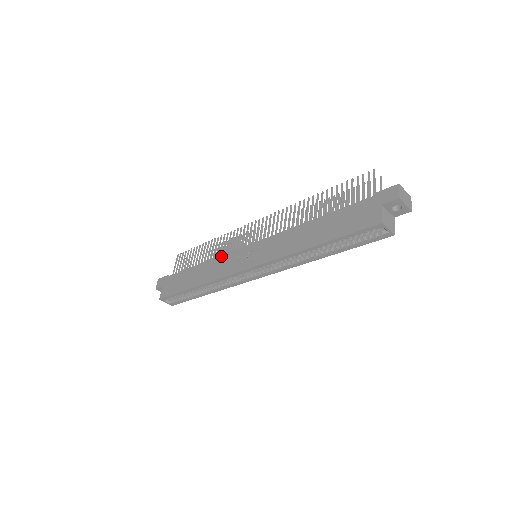
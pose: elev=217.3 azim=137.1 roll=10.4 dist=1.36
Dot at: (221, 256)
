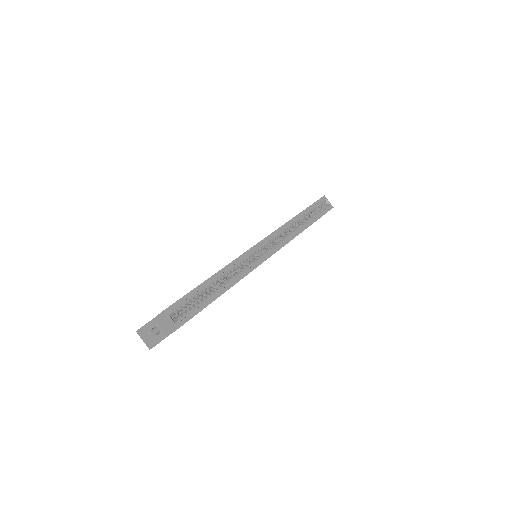
Dot at: occluded
